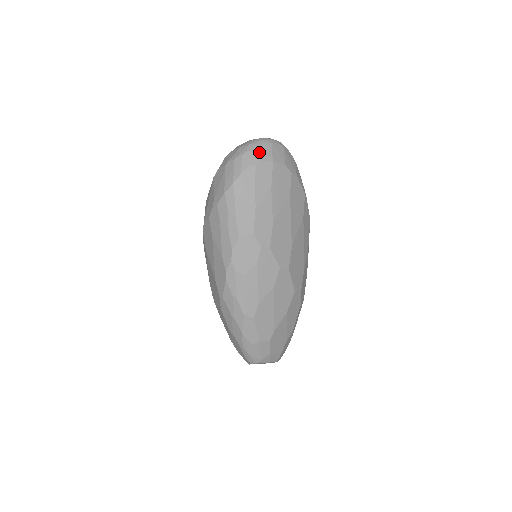
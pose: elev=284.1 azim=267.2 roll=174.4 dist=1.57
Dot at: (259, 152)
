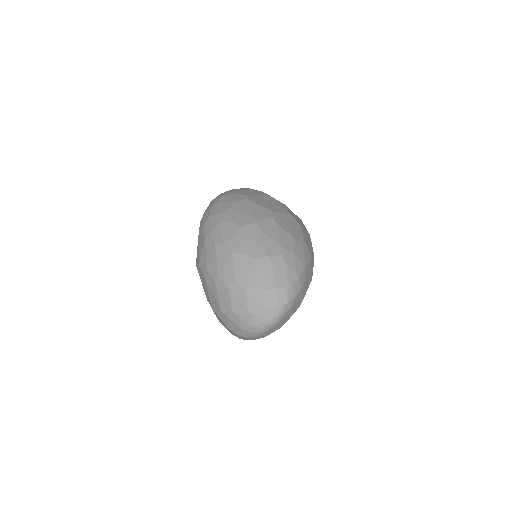
Dot at: (265, 335)
